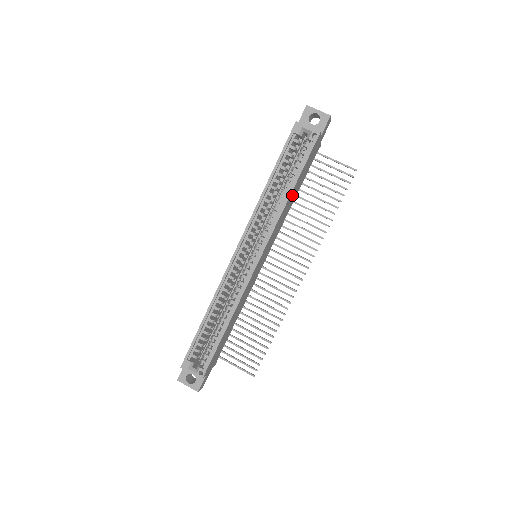
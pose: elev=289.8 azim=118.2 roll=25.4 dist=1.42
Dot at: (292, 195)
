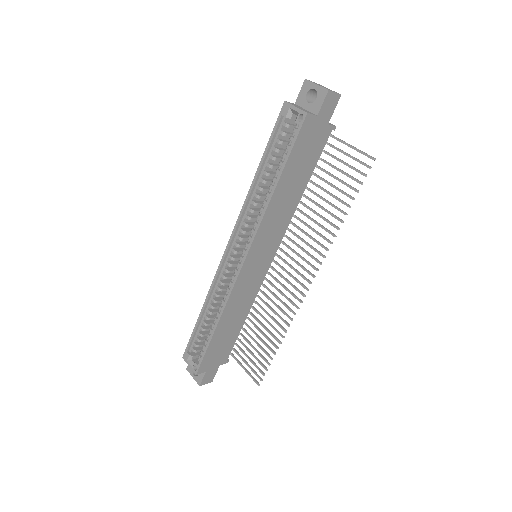
Dot at: (285, 190)
